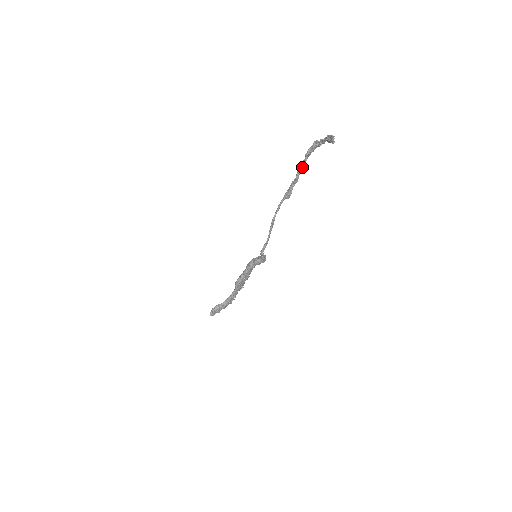
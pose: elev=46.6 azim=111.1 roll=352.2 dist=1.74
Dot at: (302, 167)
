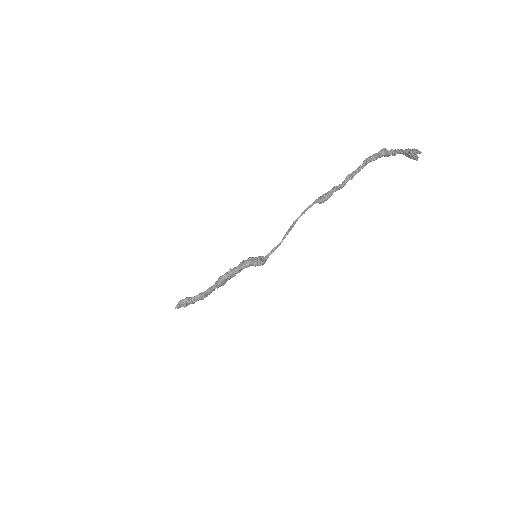
Dot at: (355, 173)
